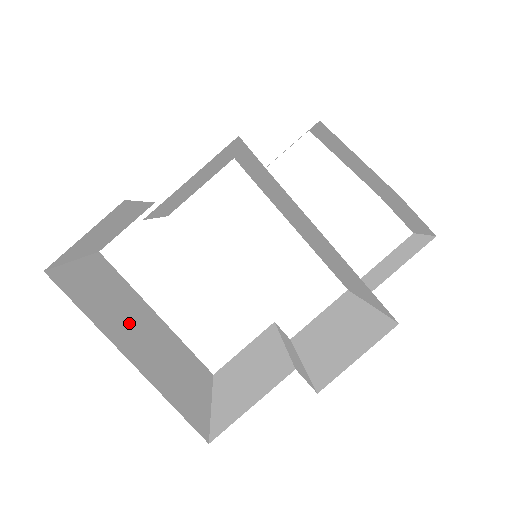
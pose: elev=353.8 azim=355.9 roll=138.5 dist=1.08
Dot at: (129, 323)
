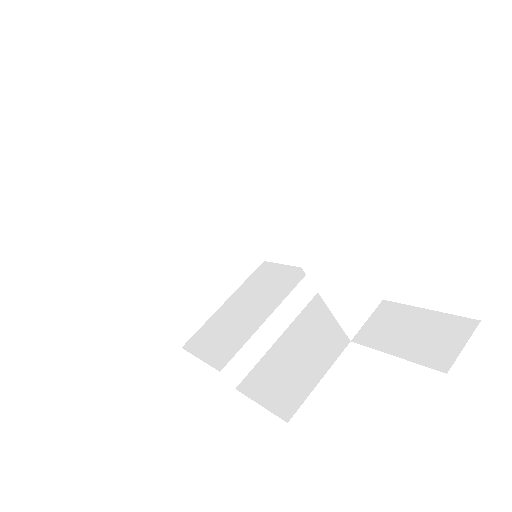
Dot at: (160, 241)
